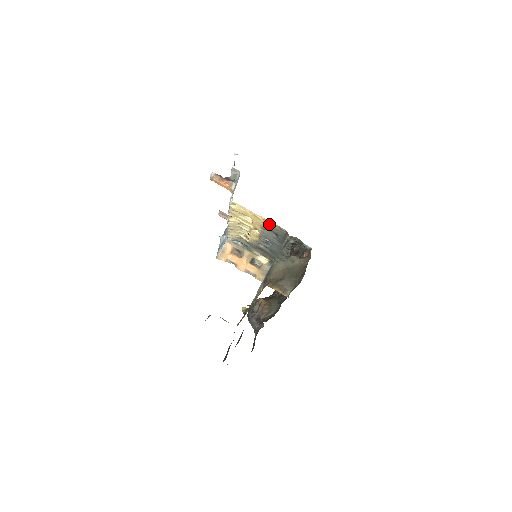
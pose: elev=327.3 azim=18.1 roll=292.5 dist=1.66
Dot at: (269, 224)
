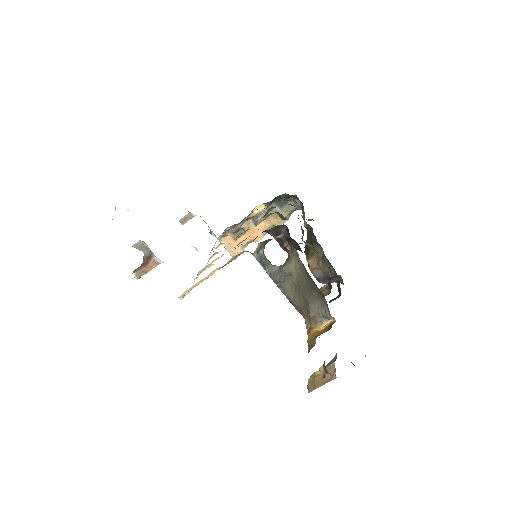
Dot at: occluded
